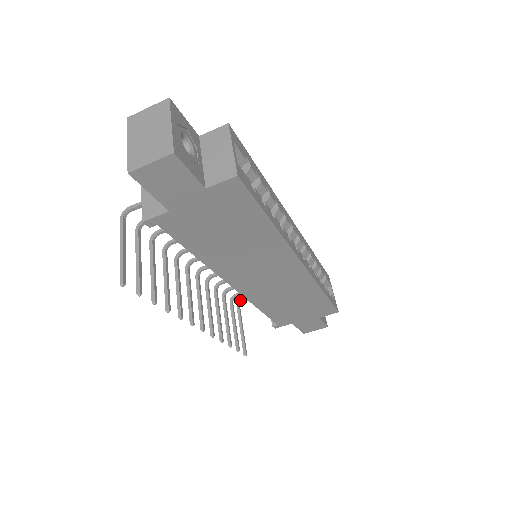
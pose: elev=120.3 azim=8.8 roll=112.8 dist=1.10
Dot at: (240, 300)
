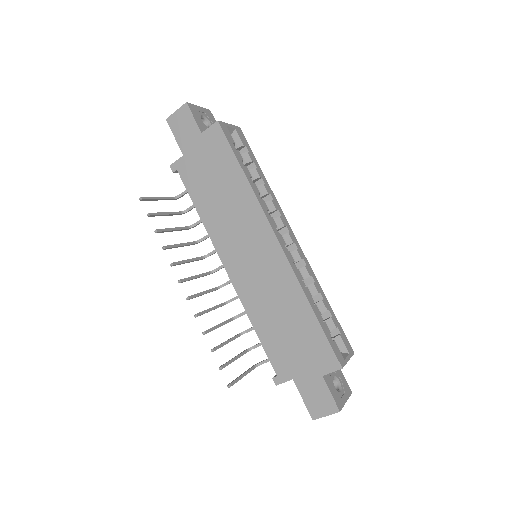
Dot at: (259, 362)
